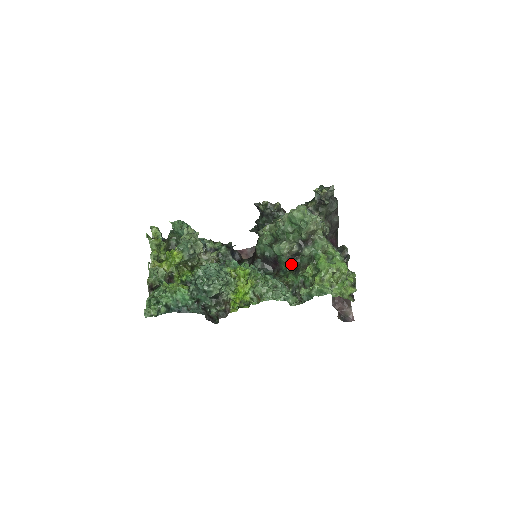
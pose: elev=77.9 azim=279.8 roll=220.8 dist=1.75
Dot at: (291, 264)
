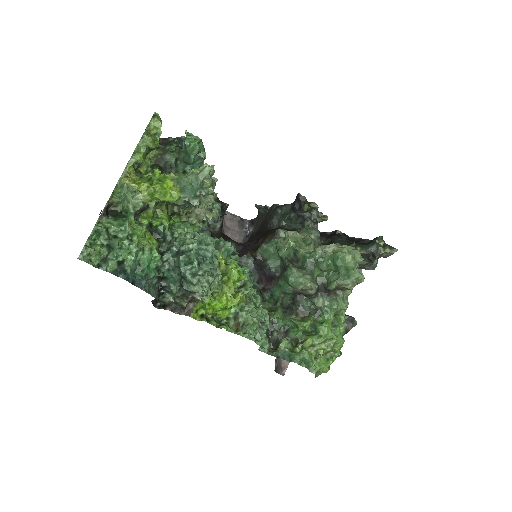
Dot at: (288, 296)
